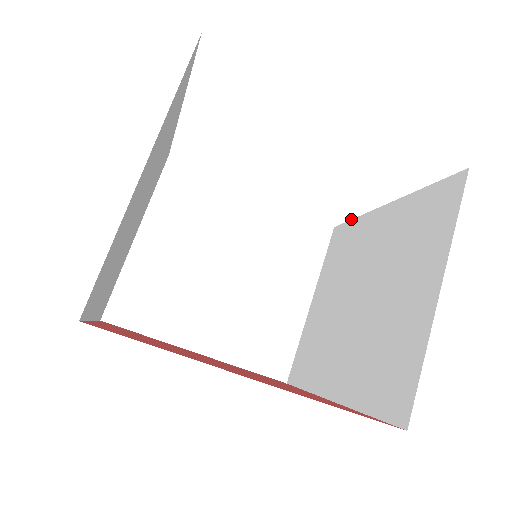
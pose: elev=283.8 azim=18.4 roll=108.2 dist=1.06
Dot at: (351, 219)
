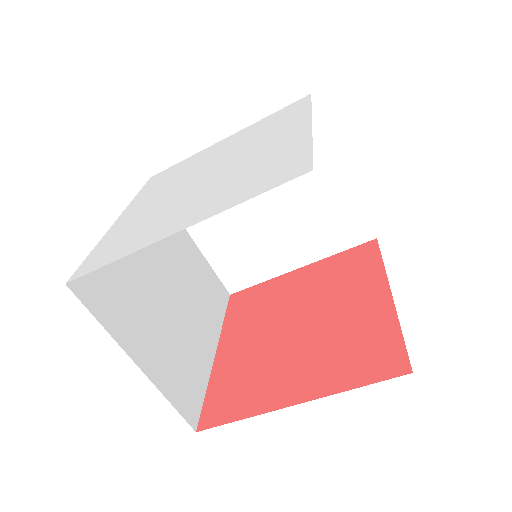
Dot at: (311, 103)
